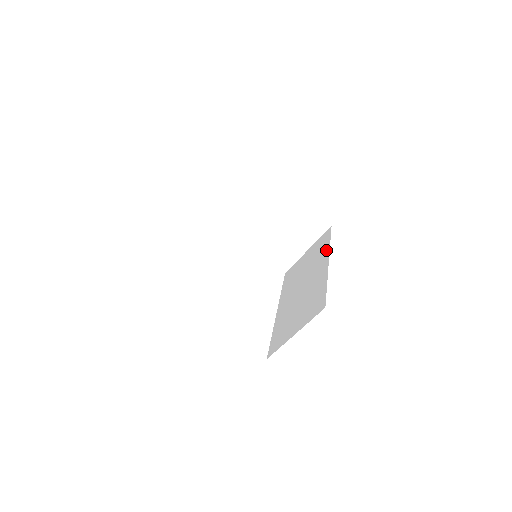
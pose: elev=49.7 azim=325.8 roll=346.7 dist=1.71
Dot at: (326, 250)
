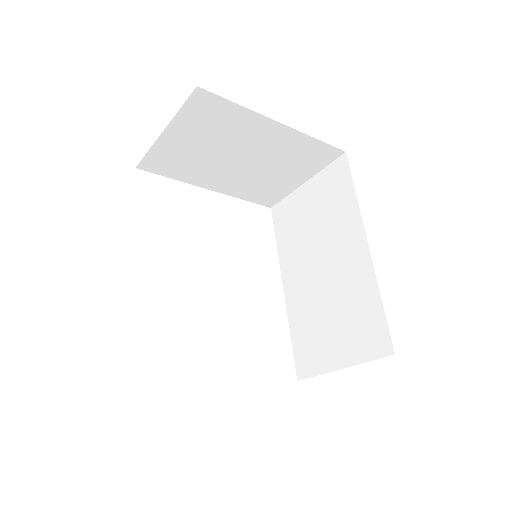
Dot at: (353, 211)
